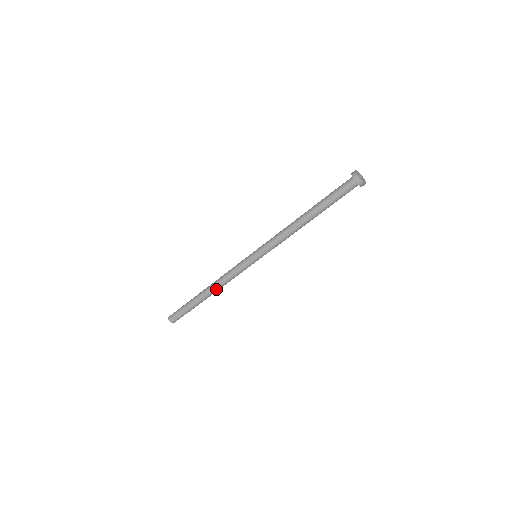
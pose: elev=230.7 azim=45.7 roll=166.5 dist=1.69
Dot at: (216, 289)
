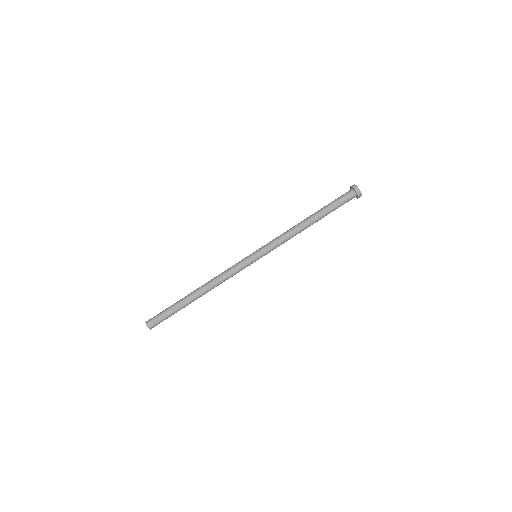
Dot at: (210, 289)
